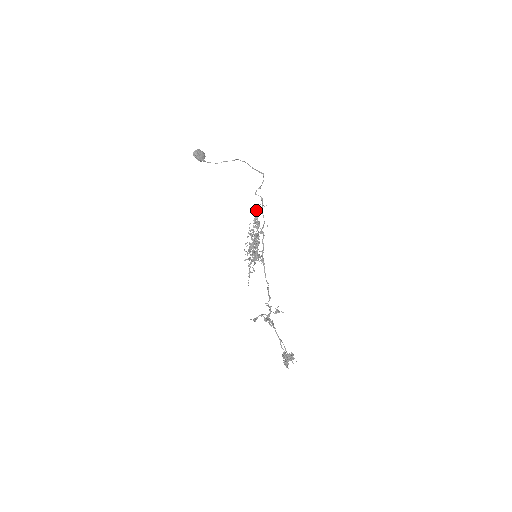
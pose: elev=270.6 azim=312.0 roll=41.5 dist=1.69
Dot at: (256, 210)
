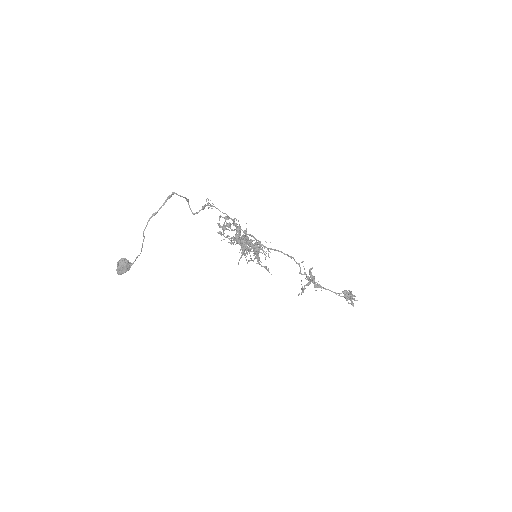
Dot at: (208, 199)
